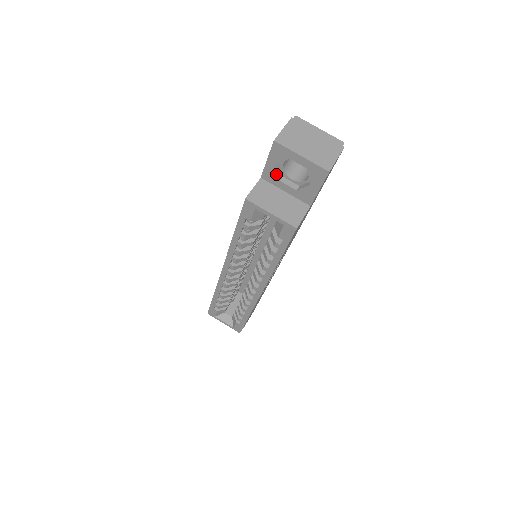
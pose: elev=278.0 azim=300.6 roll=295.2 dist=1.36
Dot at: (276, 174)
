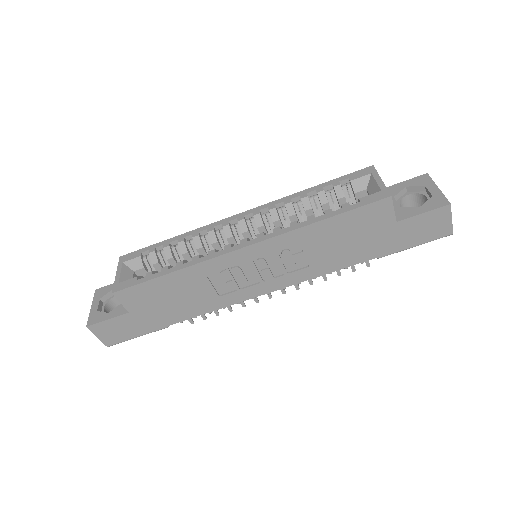
Dot at: (397, 192)
